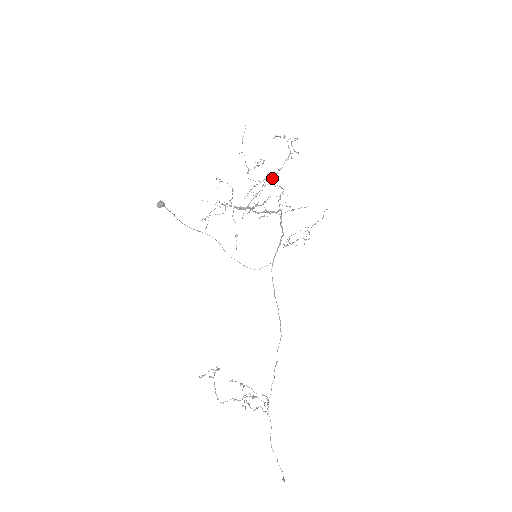
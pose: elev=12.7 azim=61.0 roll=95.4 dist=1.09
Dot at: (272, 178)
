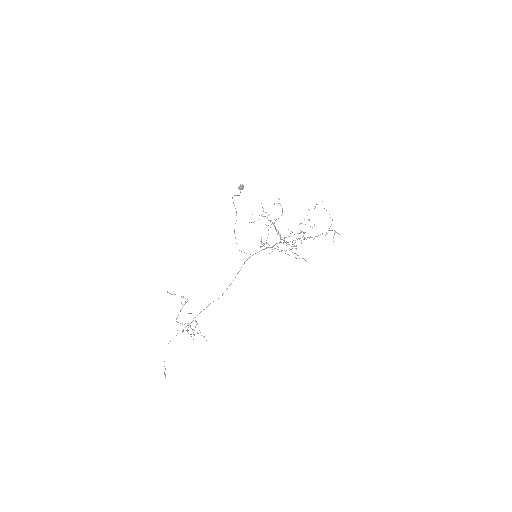
Dot at: (309, 237)
